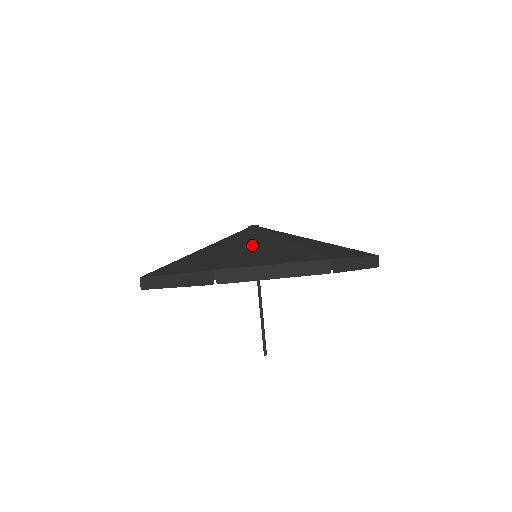
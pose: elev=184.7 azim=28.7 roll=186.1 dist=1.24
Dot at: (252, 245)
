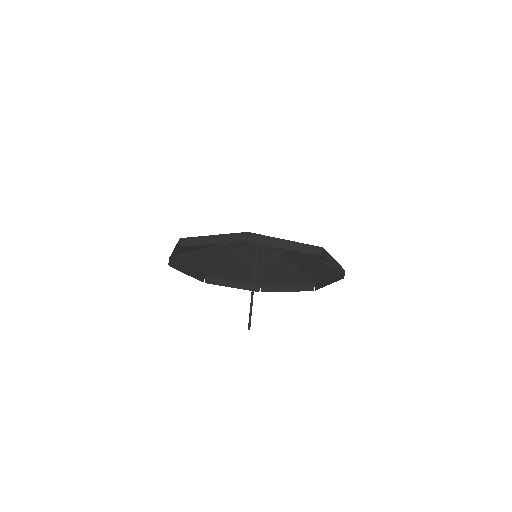
Dot at: occluded
